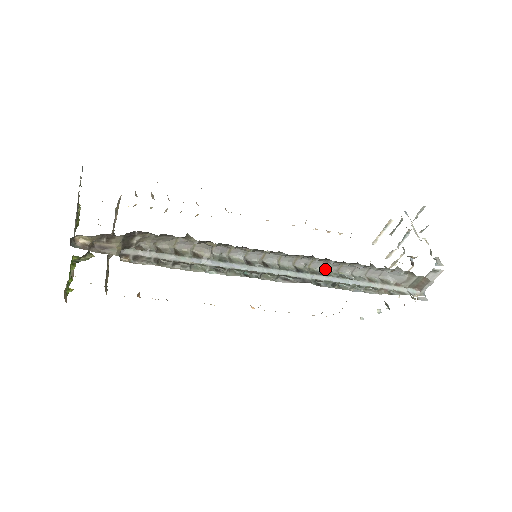
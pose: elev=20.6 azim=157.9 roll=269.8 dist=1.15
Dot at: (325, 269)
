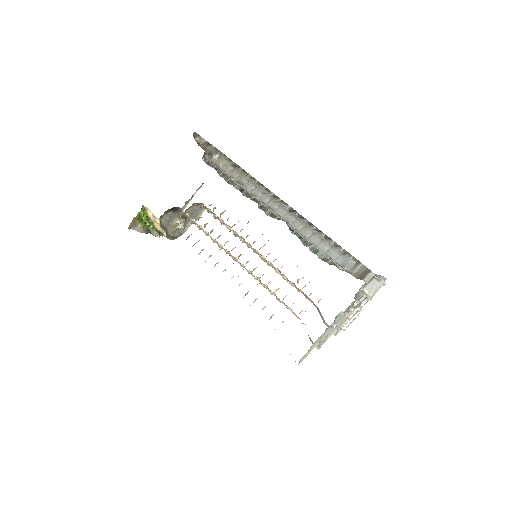
Dot at: occluded
